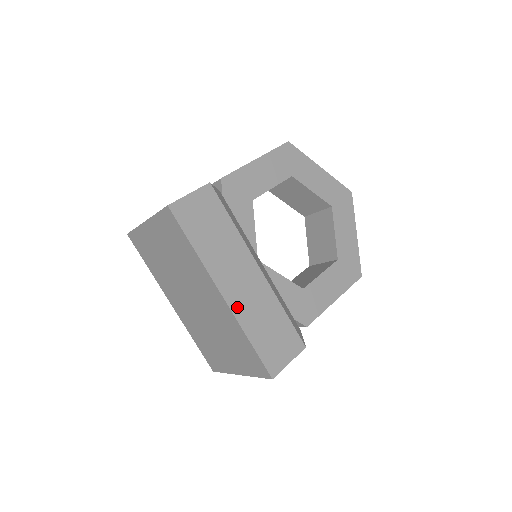
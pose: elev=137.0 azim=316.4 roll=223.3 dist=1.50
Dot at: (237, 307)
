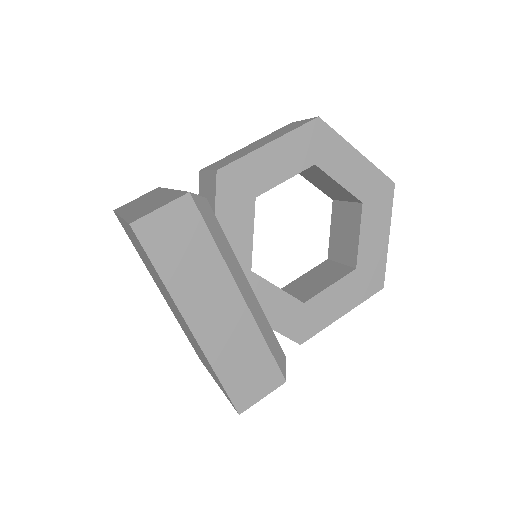
Dot at: (207, 340)
